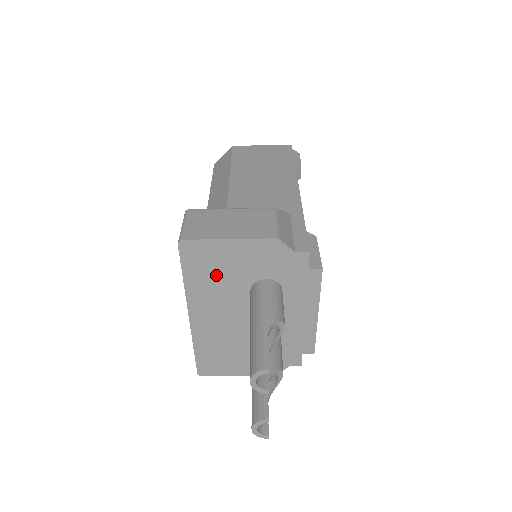
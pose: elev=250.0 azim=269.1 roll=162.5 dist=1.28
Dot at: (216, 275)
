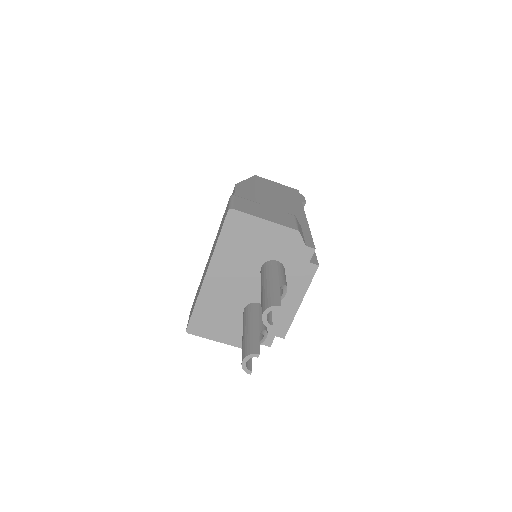
Dot at: (243, 245)
